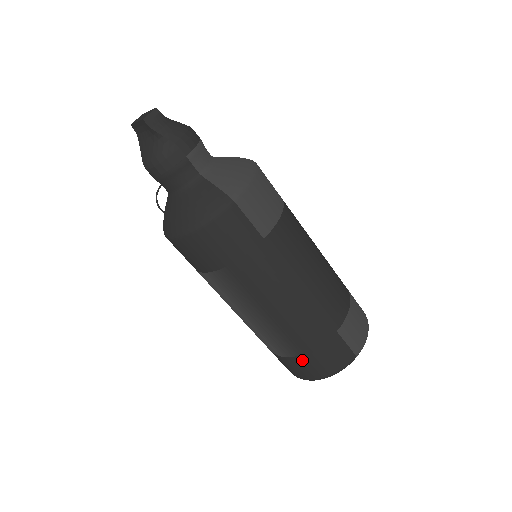
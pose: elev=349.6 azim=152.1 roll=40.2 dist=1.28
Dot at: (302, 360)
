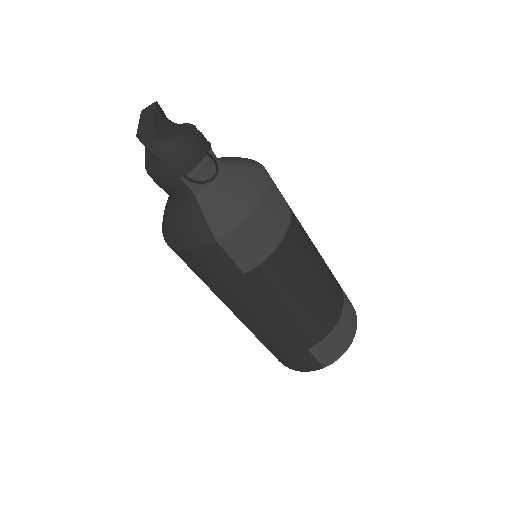
Dot at: (272, 352)
